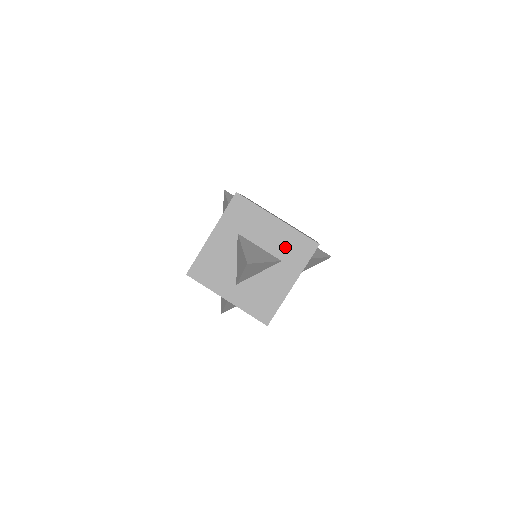
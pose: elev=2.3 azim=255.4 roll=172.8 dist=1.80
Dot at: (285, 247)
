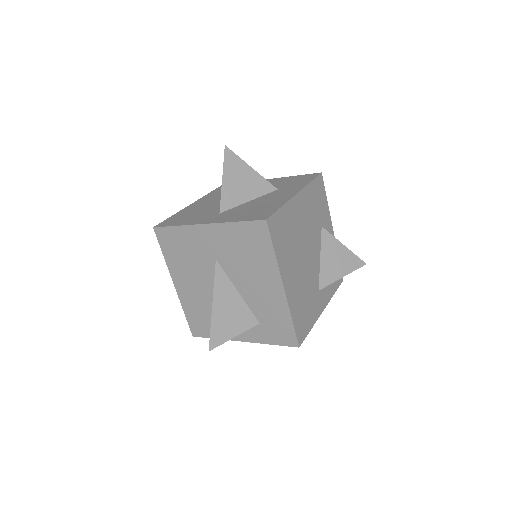
Dot at: (280, 184)
